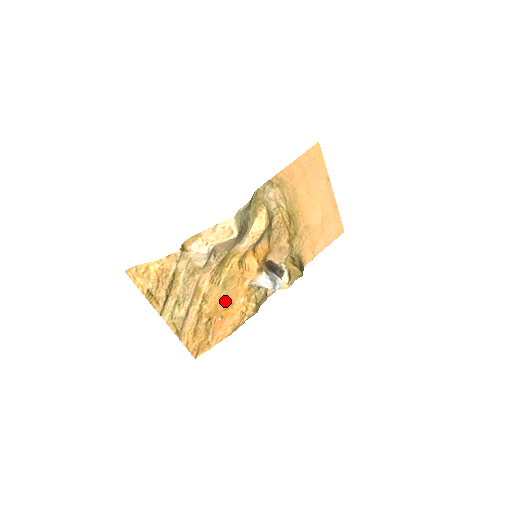
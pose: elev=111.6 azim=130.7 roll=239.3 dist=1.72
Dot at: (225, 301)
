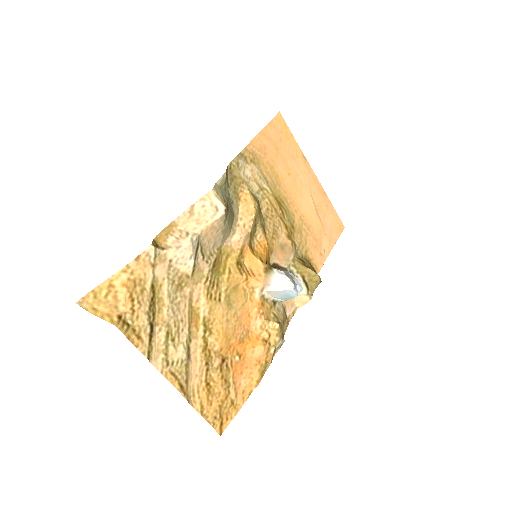
Dot at: (236, 327)
